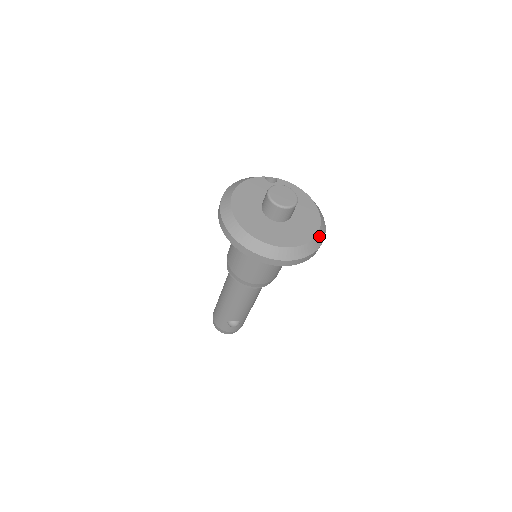
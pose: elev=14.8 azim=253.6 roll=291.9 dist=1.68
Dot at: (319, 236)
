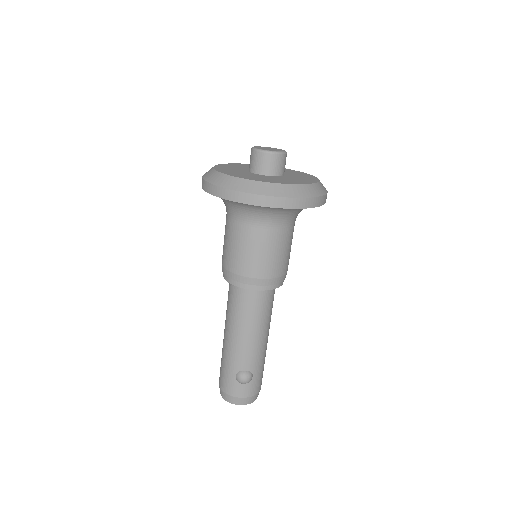
Dot at: (318, 187)
